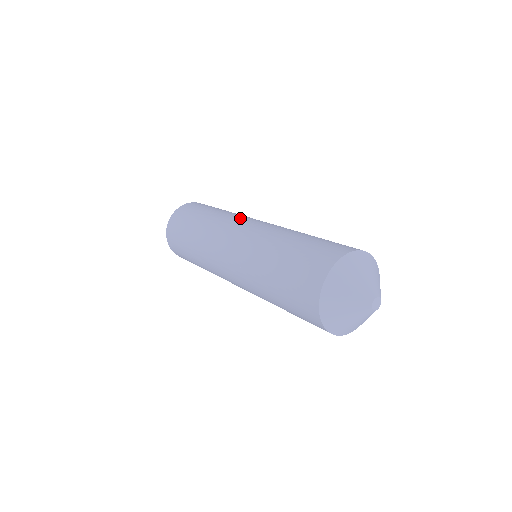
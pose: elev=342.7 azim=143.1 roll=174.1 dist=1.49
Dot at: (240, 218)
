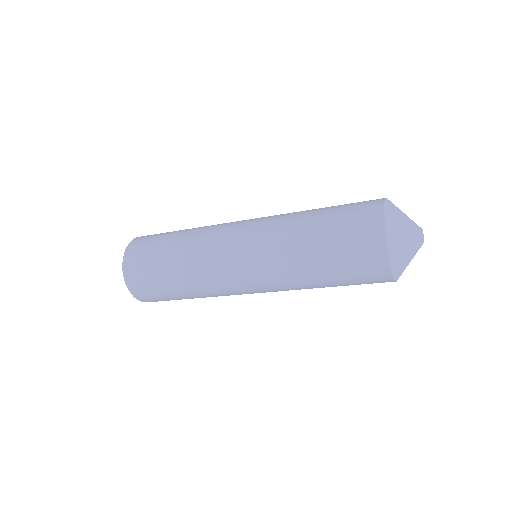
Dot at: occluded
